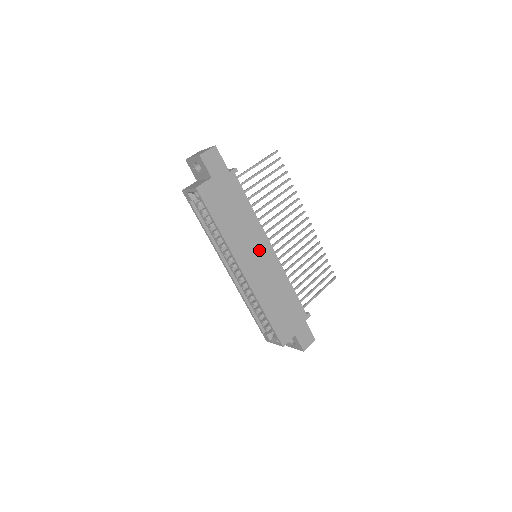
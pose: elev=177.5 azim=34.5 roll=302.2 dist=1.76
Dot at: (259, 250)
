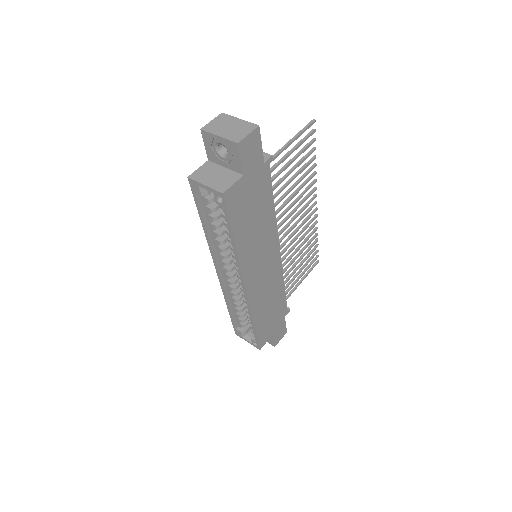
Dot at: (267, 257)
